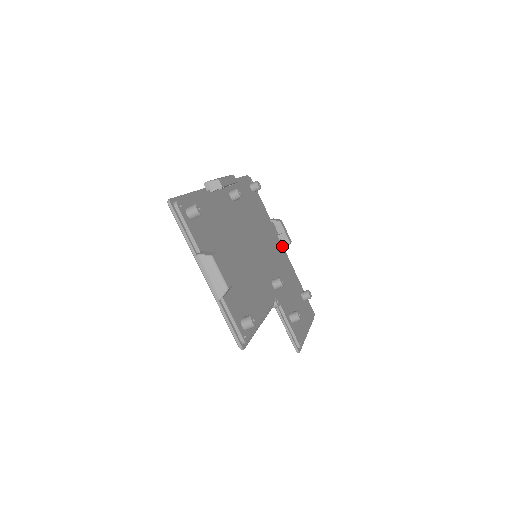
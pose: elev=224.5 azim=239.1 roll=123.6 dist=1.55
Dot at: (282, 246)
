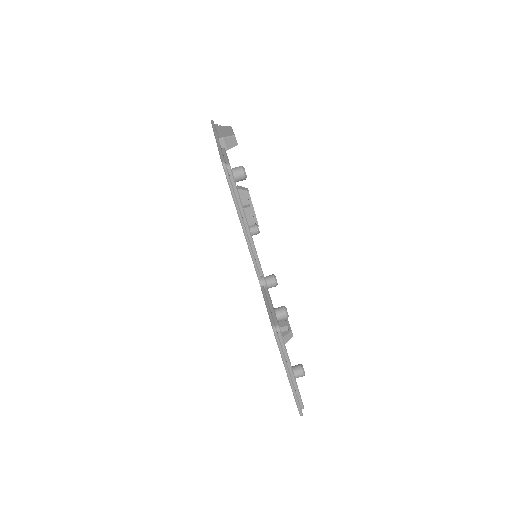
Dot at: occluded
